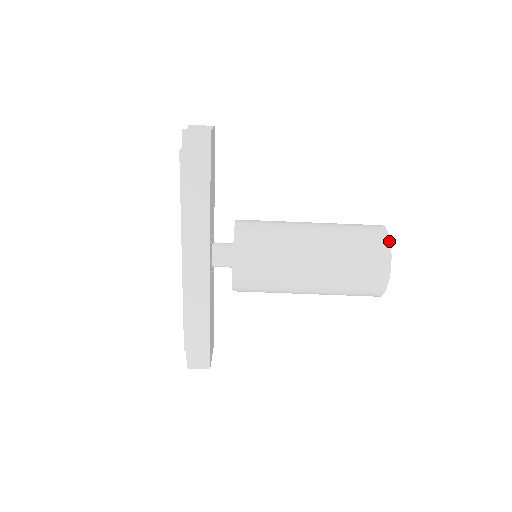
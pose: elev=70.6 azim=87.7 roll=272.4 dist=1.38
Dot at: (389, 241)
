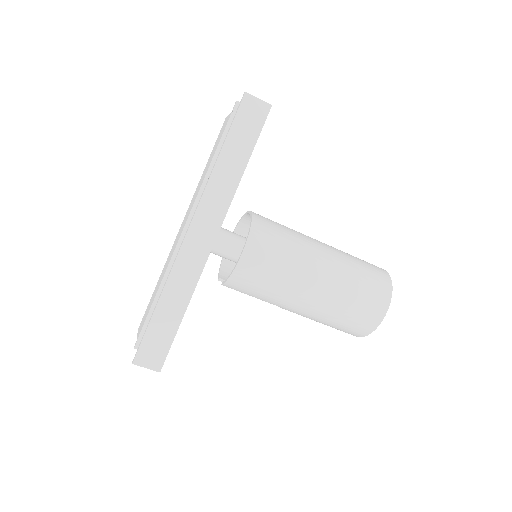
Dot at: occluded
